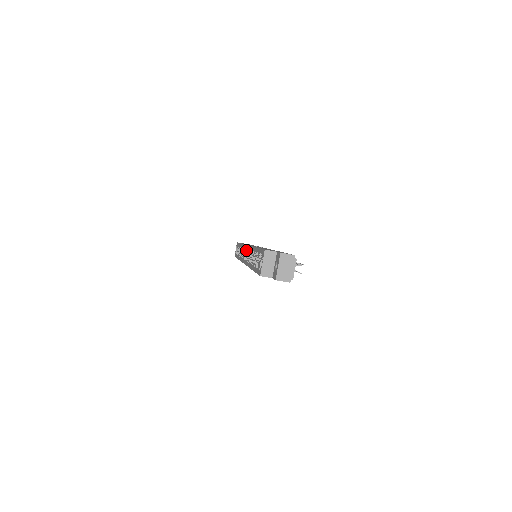
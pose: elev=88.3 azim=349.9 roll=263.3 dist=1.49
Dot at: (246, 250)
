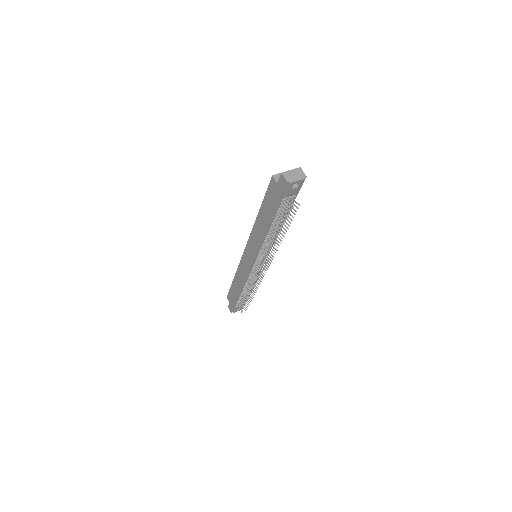
Dot at: occluded
